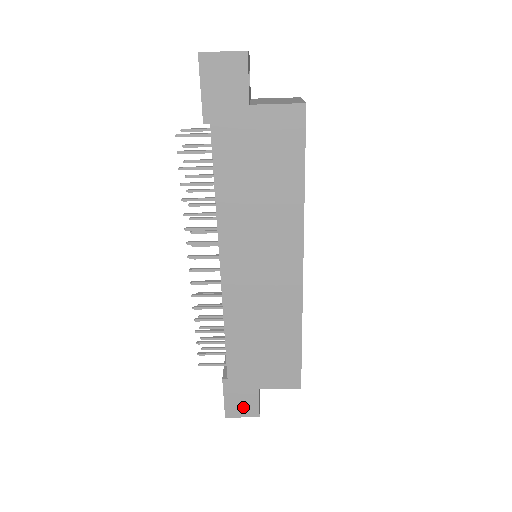
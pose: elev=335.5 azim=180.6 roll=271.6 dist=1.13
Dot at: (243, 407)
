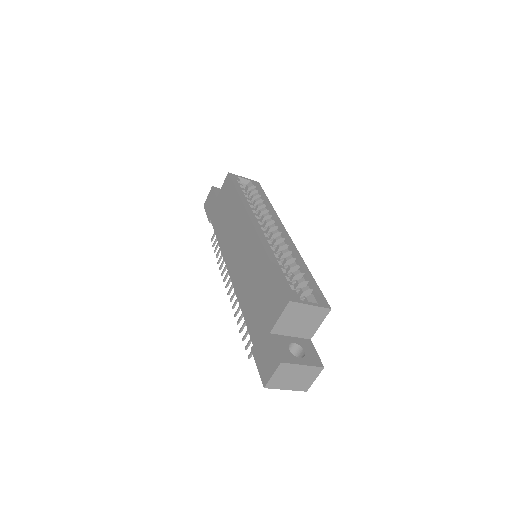
Dot at: (269, 363)
